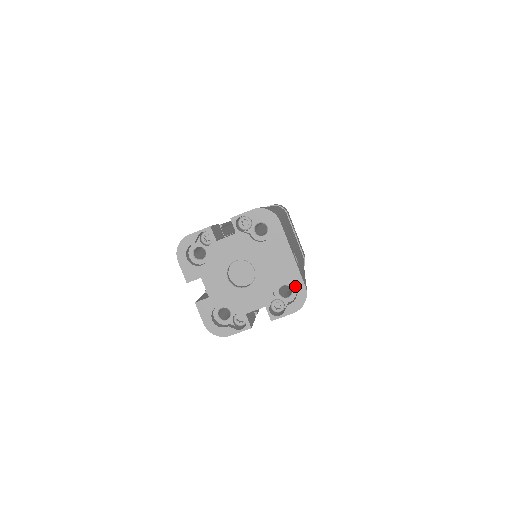
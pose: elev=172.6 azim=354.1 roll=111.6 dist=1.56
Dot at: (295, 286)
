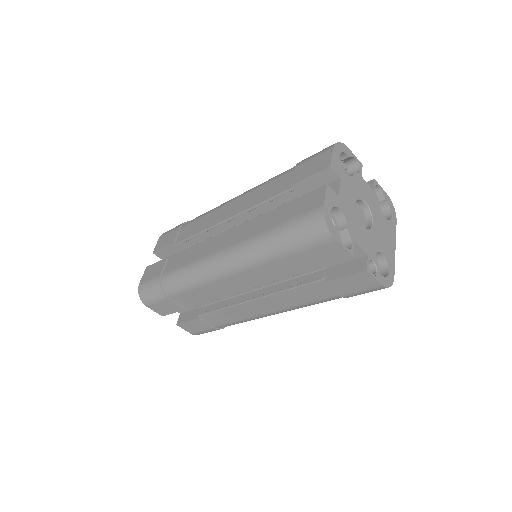
Dot at: (389, 268)
